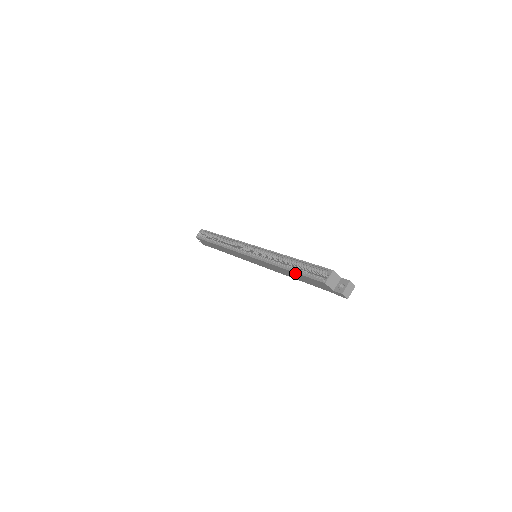
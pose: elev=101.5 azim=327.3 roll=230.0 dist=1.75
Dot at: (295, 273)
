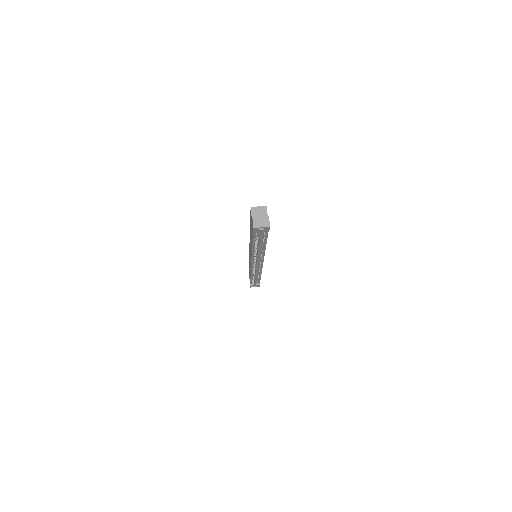
Dot at: (250, 225)
